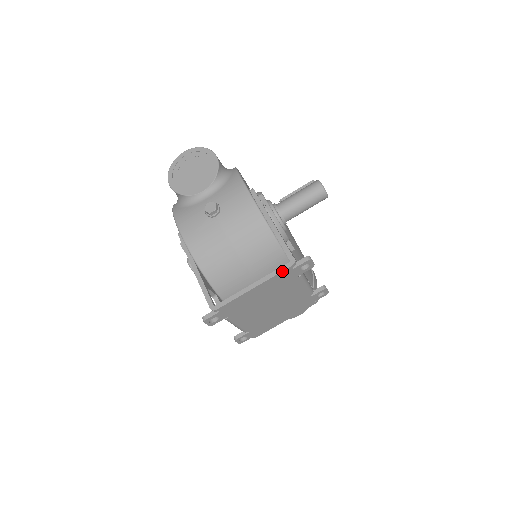
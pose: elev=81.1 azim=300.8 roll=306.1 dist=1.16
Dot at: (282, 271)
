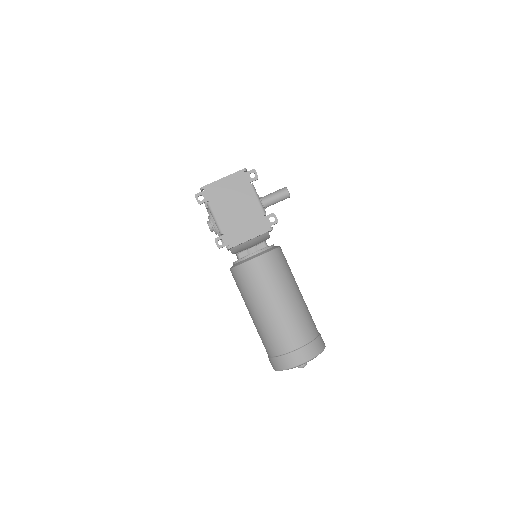
Dot at: (238, 171)
